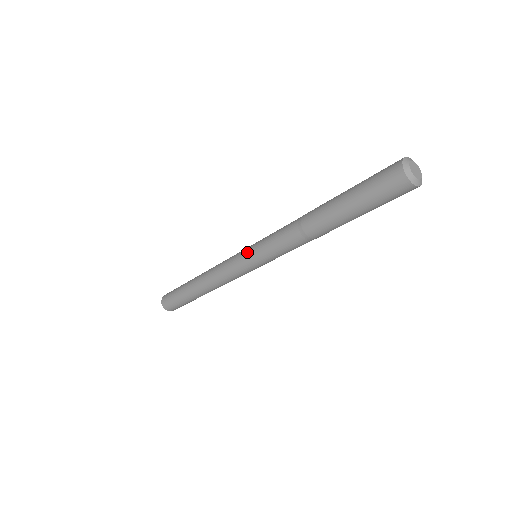
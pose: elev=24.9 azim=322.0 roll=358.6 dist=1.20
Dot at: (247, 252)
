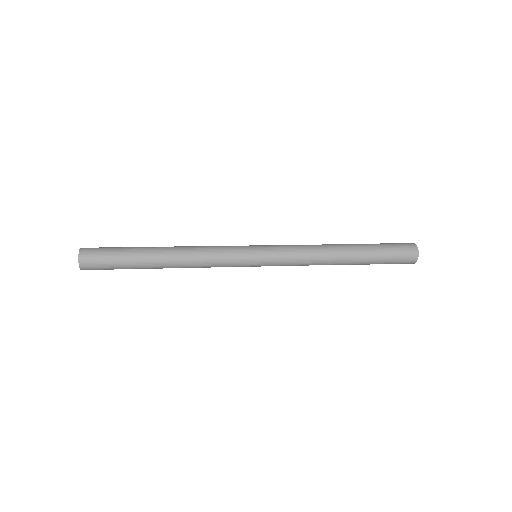
Dot at: (258, 248)
